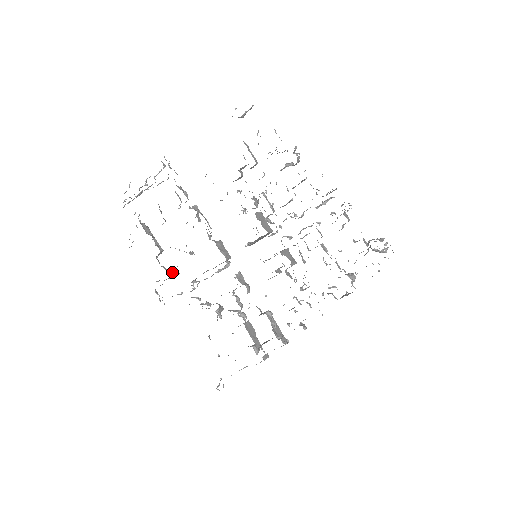
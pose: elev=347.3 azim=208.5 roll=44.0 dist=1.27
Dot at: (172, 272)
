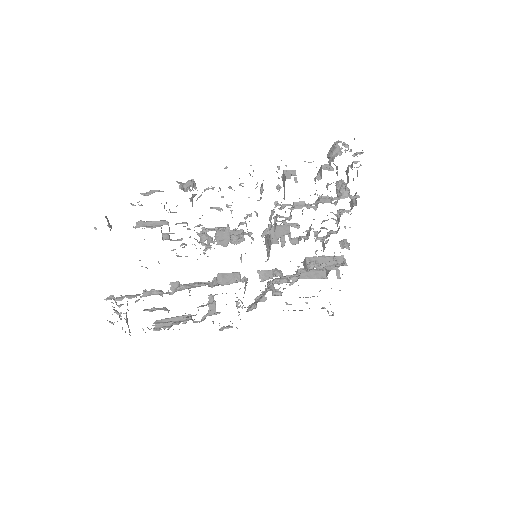
Dot at: (212, 309)
